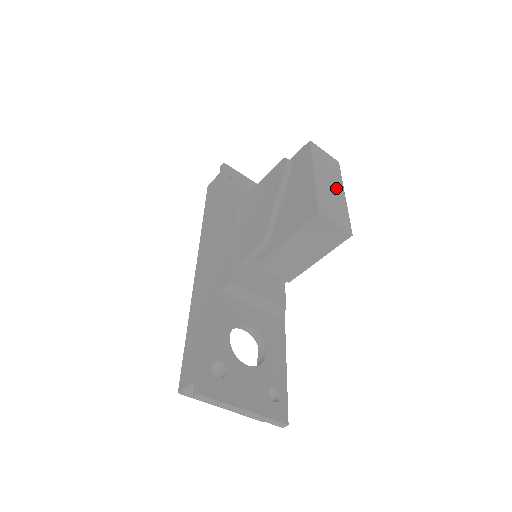
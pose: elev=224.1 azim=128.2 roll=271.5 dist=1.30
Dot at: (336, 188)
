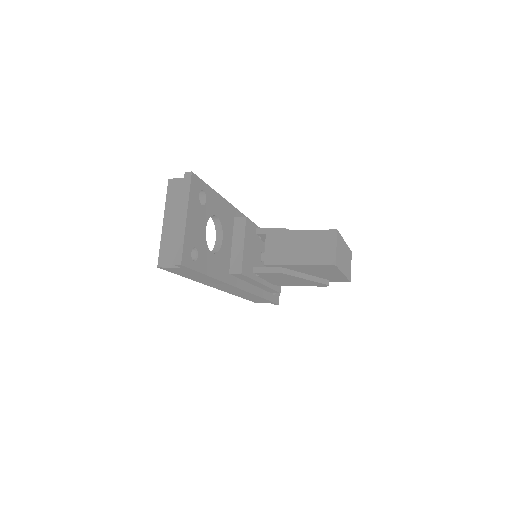
Dot at: (344, 265)
